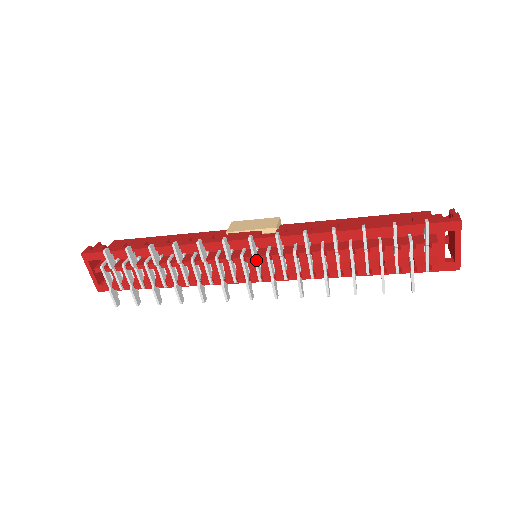
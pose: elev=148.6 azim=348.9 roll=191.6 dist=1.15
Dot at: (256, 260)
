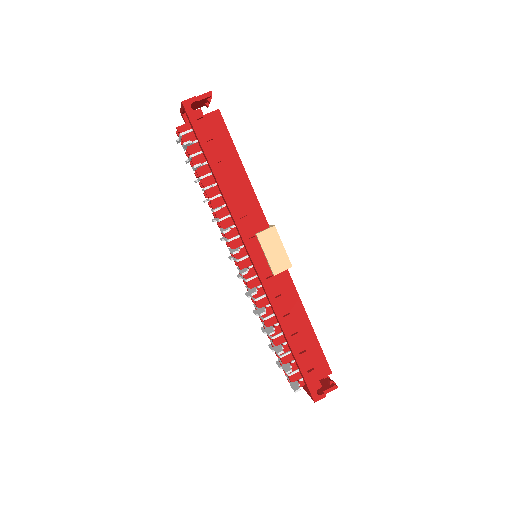
Dot at: occluded
